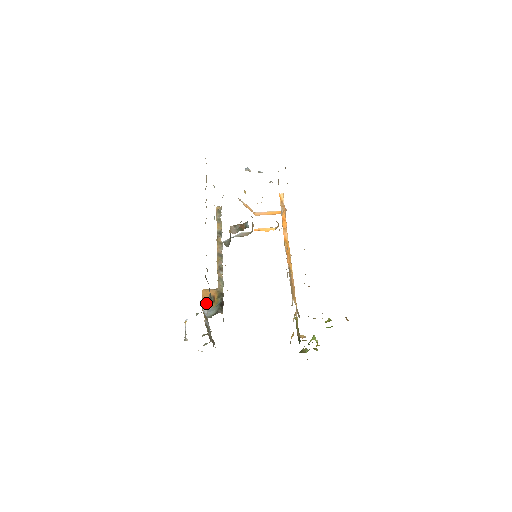
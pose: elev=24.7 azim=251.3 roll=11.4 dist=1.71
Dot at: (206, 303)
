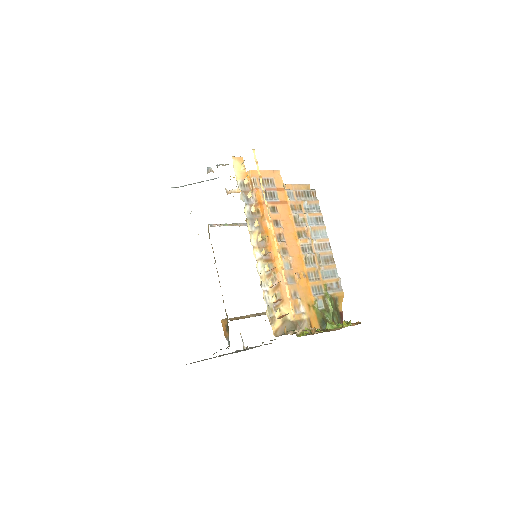
Dot at: (225, 333)
